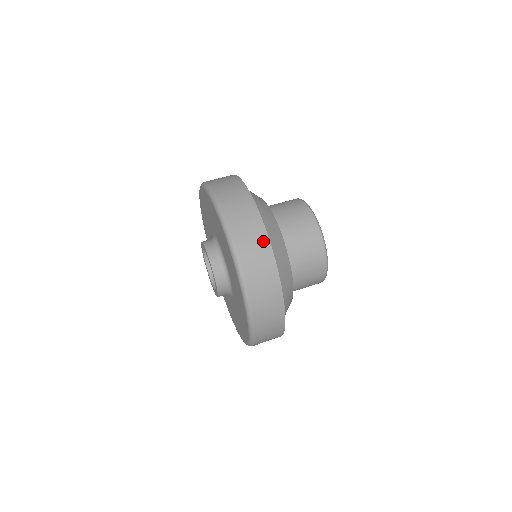
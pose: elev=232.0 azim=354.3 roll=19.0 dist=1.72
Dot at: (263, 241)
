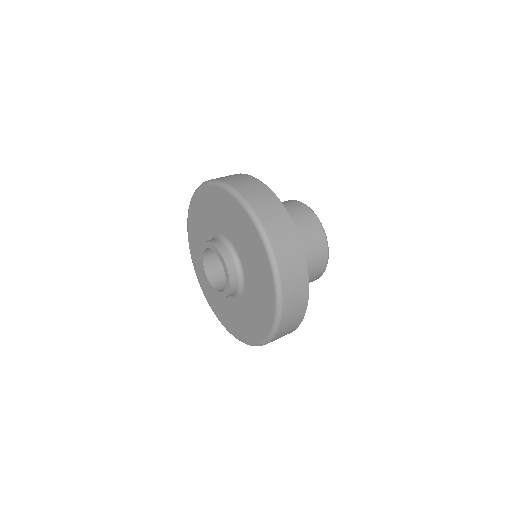
Dot at: (299, 321)
